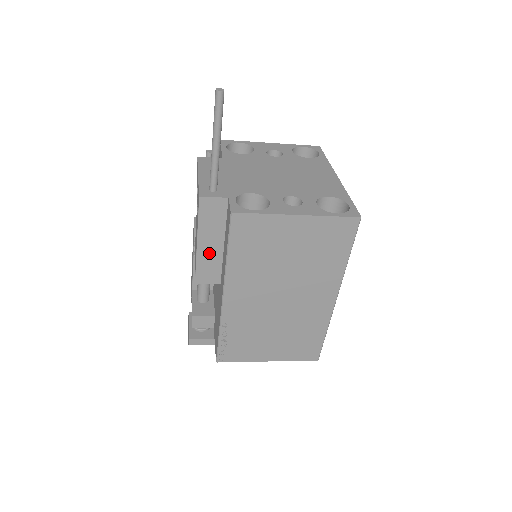
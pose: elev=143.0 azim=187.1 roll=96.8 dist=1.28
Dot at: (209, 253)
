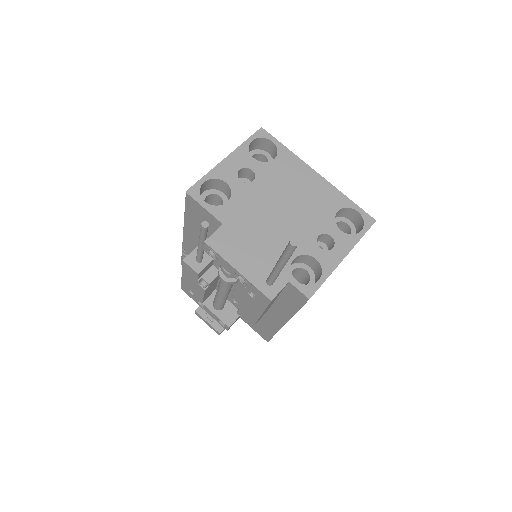
Dot at: (266, 310)
